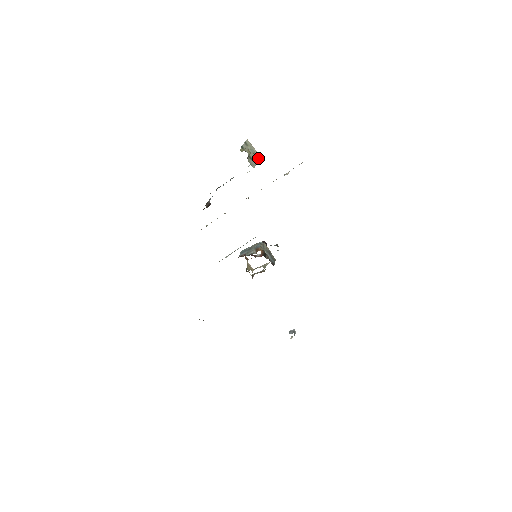
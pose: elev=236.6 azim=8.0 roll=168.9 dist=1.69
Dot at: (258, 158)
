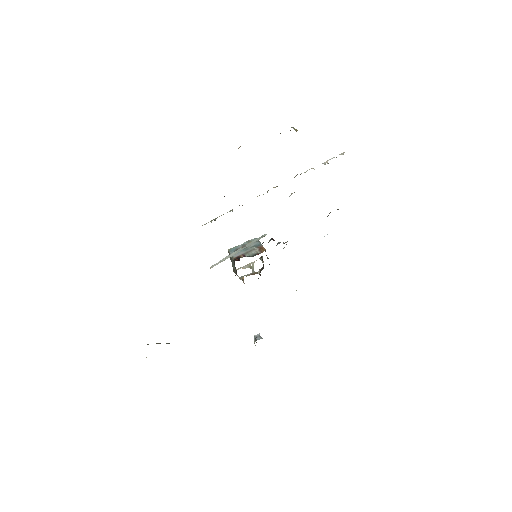
Dot at: occluded
